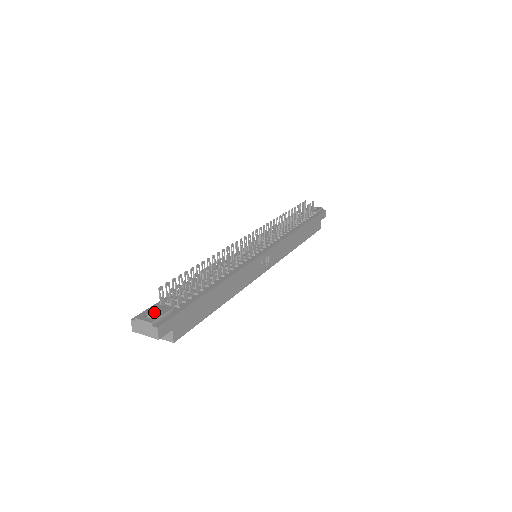
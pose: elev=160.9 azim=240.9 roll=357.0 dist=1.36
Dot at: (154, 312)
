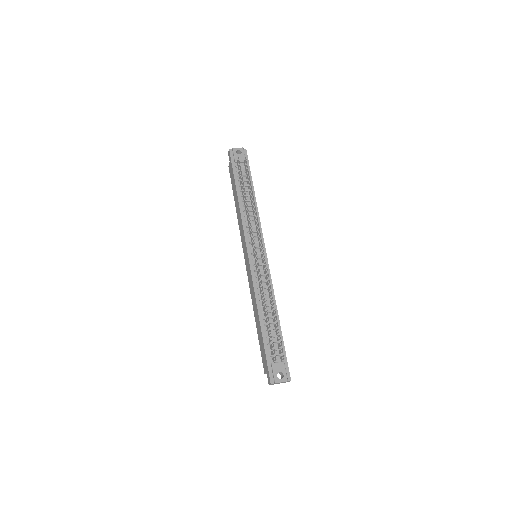
Dot at: (279, 372)
